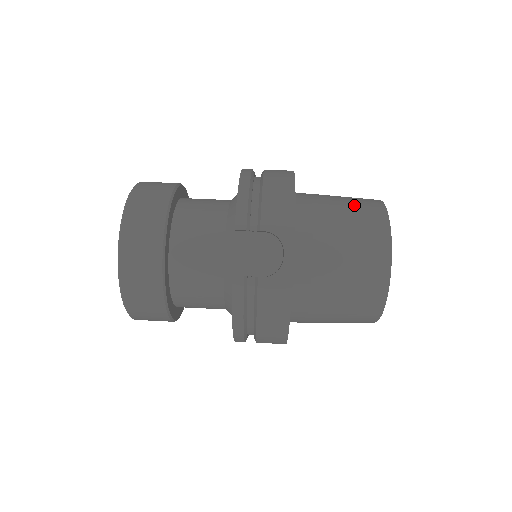
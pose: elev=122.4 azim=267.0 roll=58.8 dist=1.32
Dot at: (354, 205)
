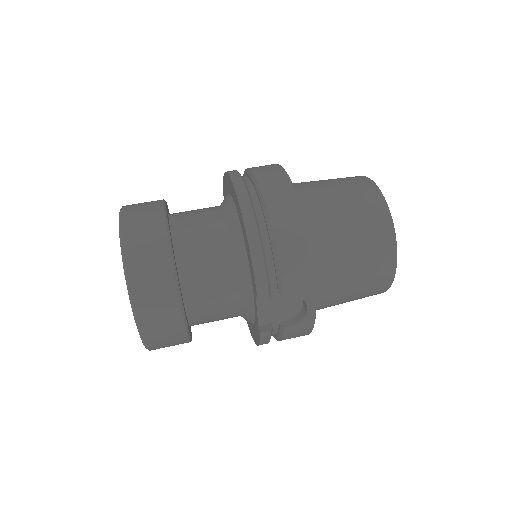
Dot at: (360, 218)
